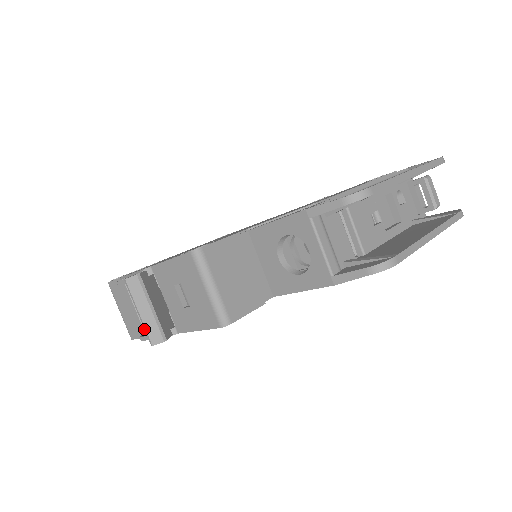
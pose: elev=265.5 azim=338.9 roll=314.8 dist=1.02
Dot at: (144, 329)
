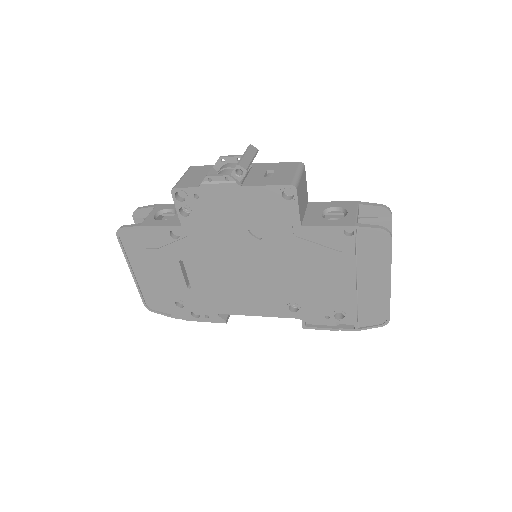
Dot at: (240, 159)
